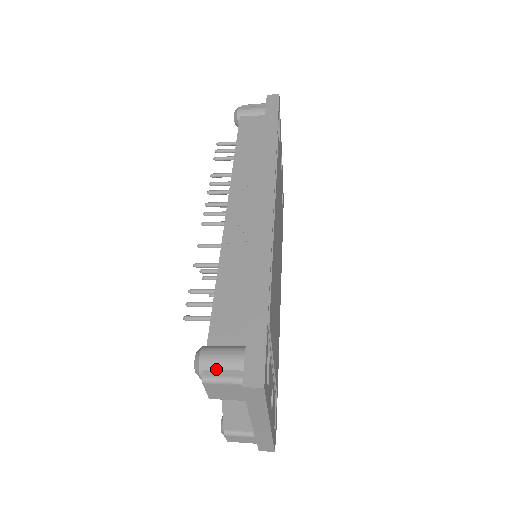
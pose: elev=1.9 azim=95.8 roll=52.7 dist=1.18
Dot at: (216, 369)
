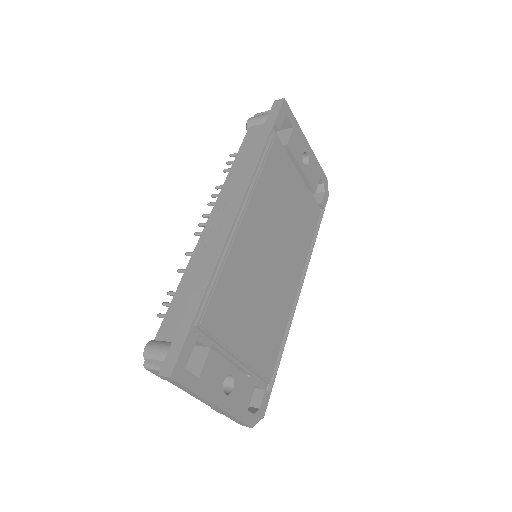
Dot at: (153, 359)
